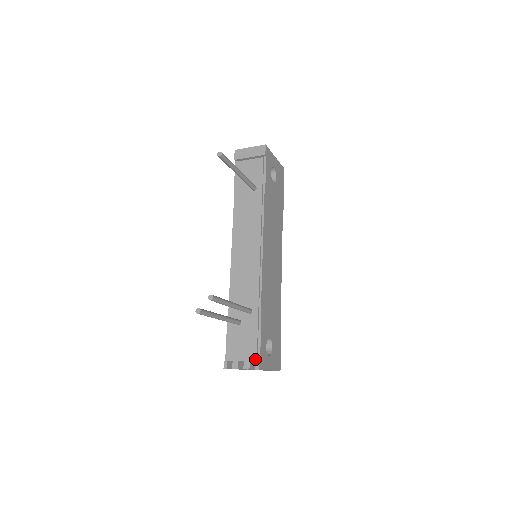
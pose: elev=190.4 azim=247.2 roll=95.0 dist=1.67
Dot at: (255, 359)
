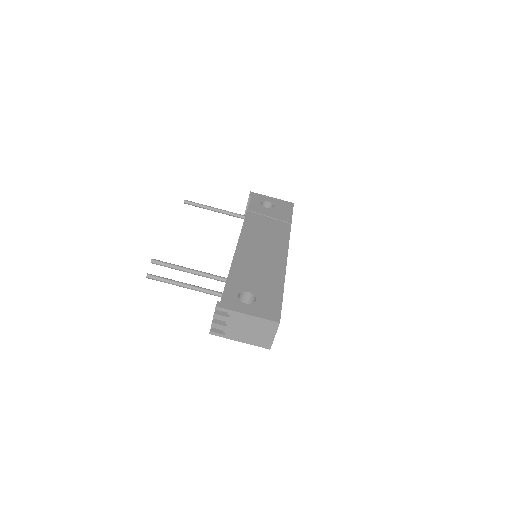
Dot at: occluded
